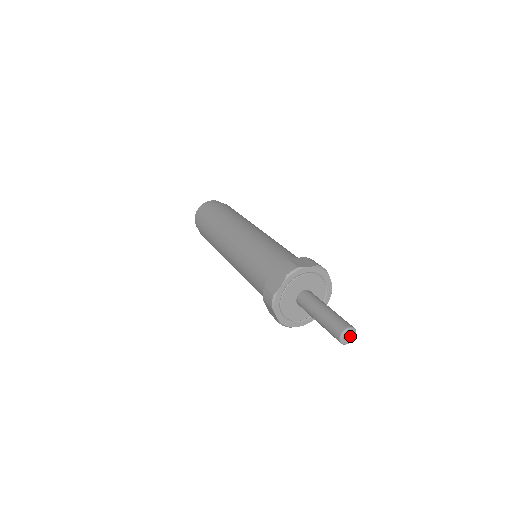
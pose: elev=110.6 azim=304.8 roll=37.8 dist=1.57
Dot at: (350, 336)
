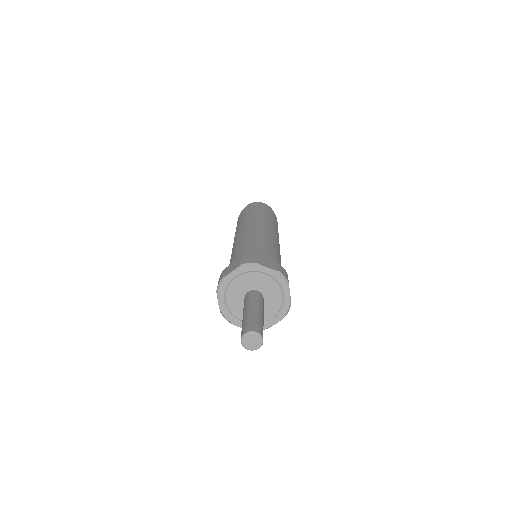
Dot at: (254, 342)
